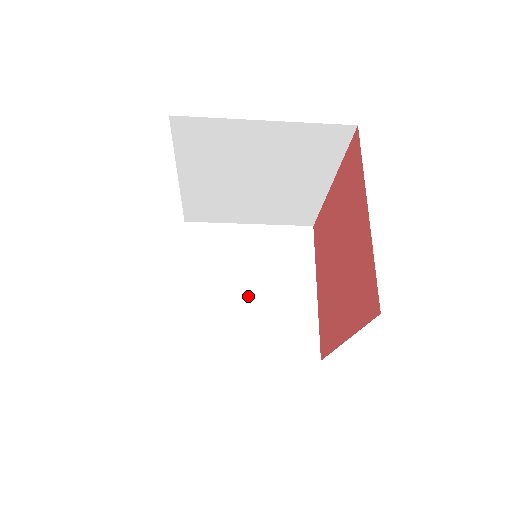
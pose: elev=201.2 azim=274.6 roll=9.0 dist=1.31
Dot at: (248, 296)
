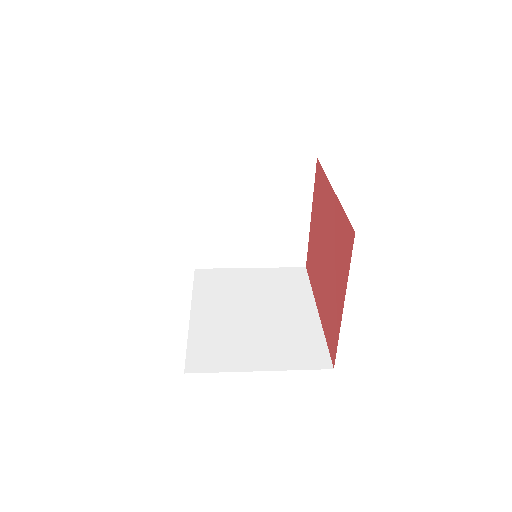
Dot at: (250, 223)
